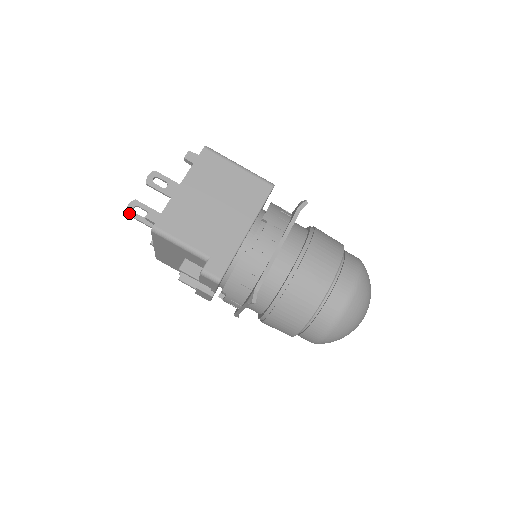
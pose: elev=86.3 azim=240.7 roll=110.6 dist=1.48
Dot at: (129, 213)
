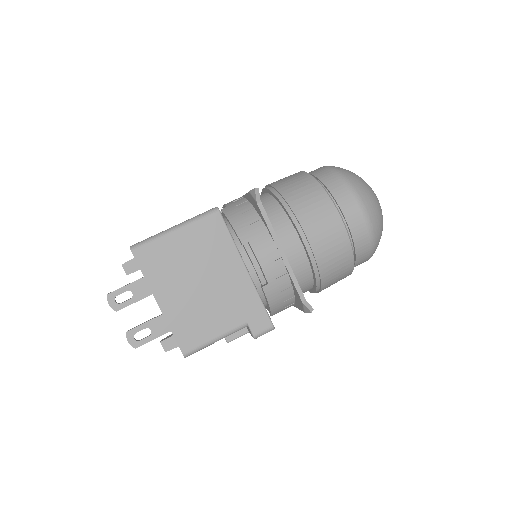
Dot at: (137, 346)
